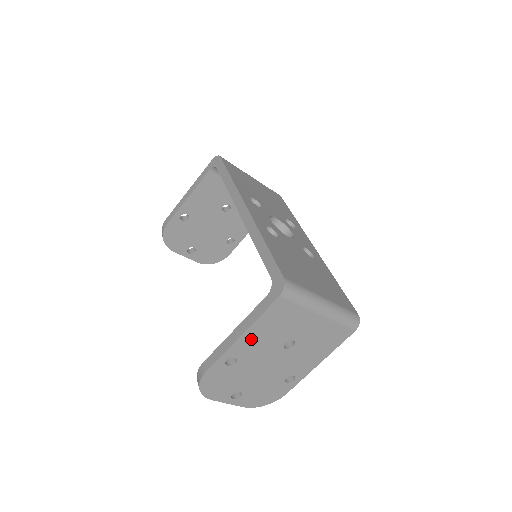
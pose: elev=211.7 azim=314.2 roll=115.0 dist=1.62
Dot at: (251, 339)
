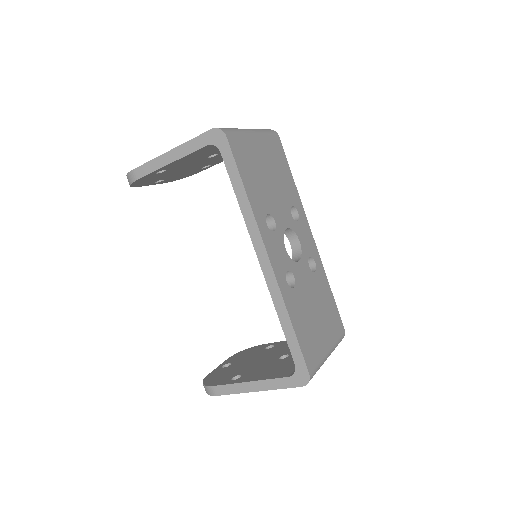
Dot at: occluded
